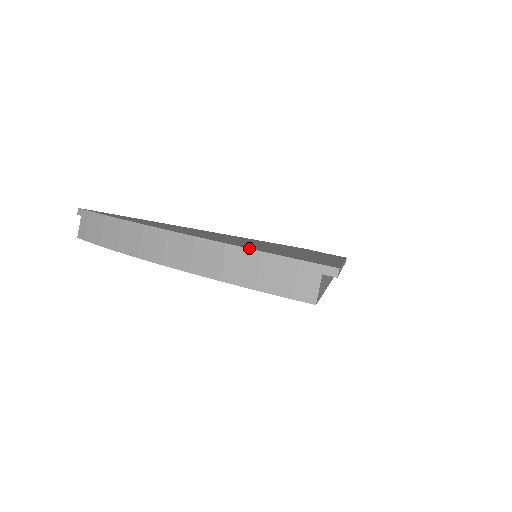
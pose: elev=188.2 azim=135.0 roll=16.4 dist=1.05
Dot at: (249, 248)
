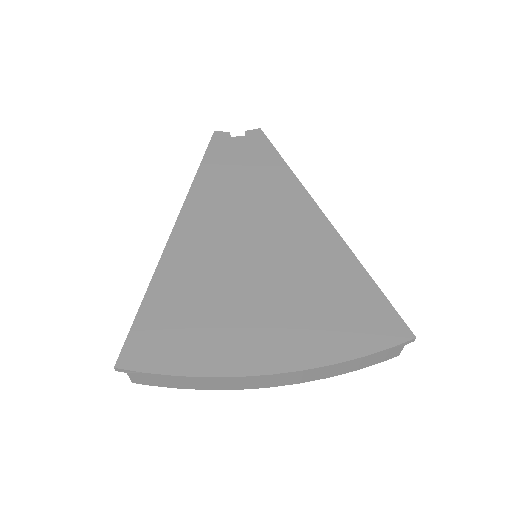
Dot at: (351, 358)
